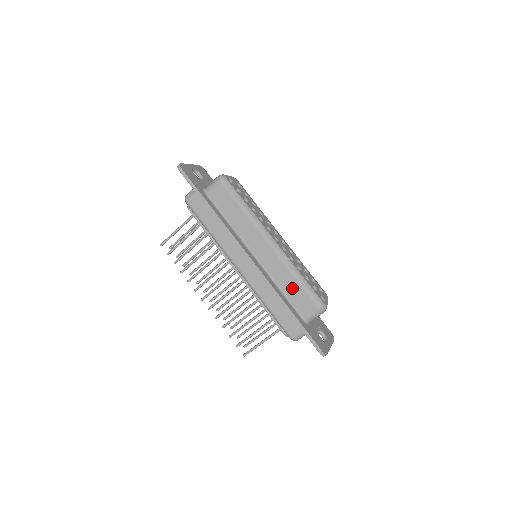
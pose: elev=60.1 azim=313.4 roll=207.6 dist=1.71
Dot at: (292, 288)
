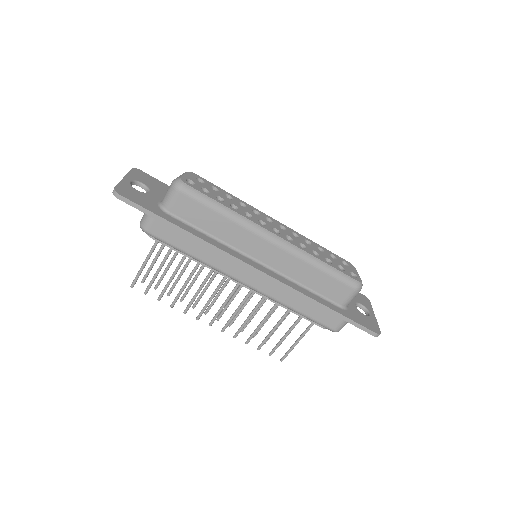
Dot at: (318, 280)
